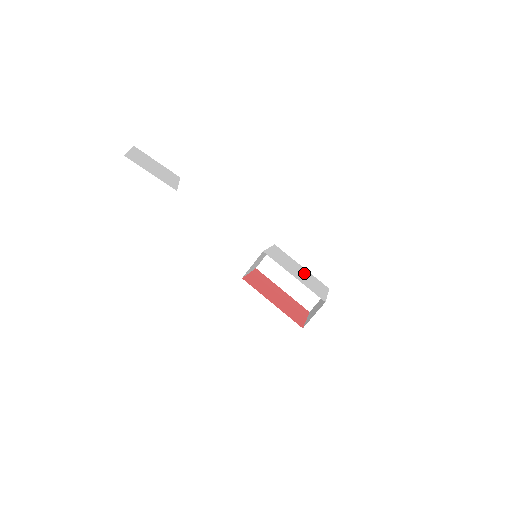
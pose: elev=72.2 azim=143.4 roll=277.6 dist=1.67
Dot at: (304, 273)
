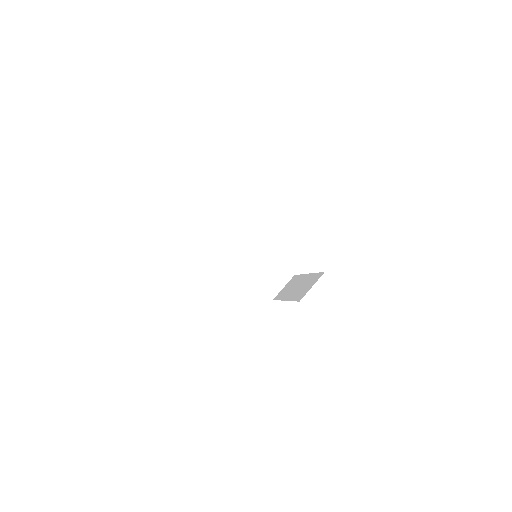
Dot at: occluded
